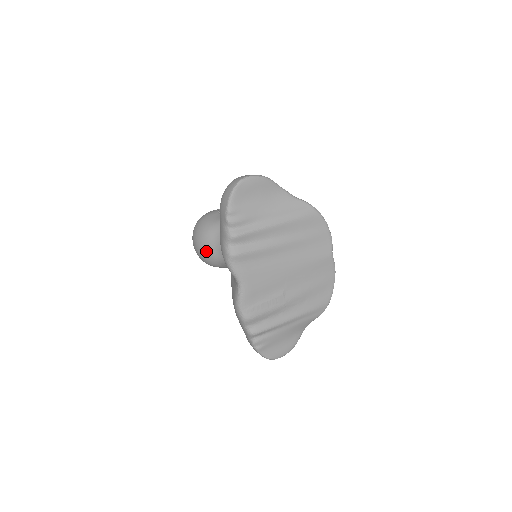
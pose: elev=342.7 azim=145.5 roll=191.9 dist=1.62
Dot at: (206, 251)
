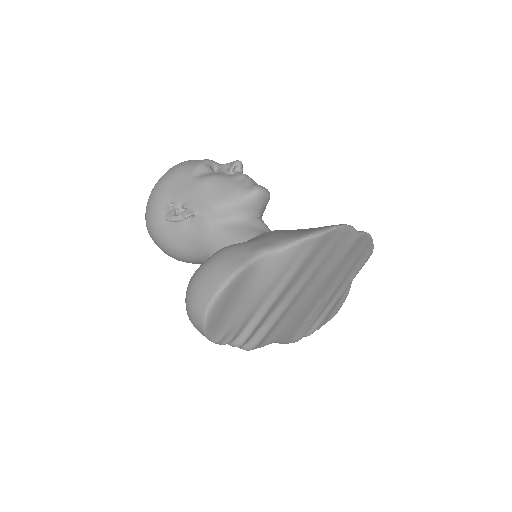
Dot at: occluded
